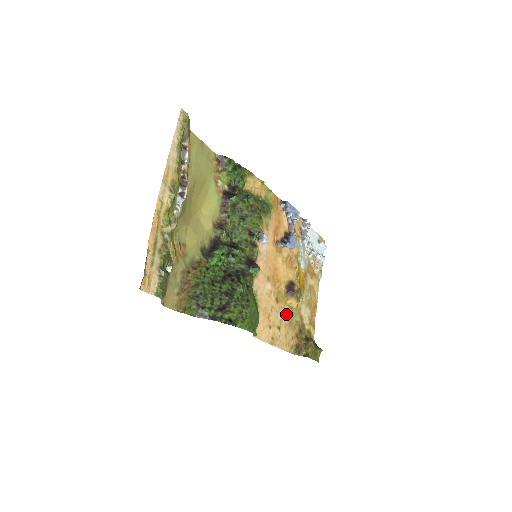
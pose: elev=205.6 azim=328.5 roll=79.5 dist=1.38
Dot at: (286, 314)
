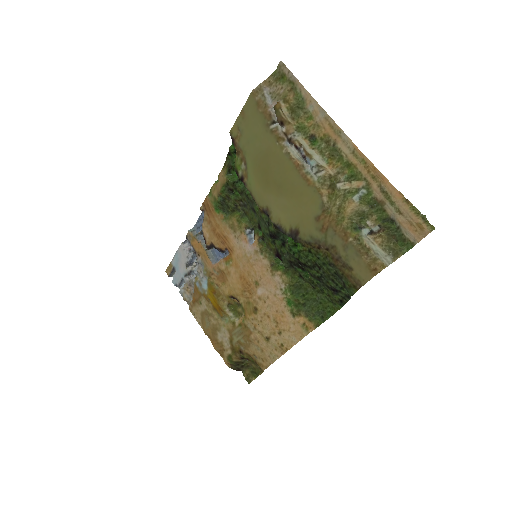
Dot at: (249, 329)
